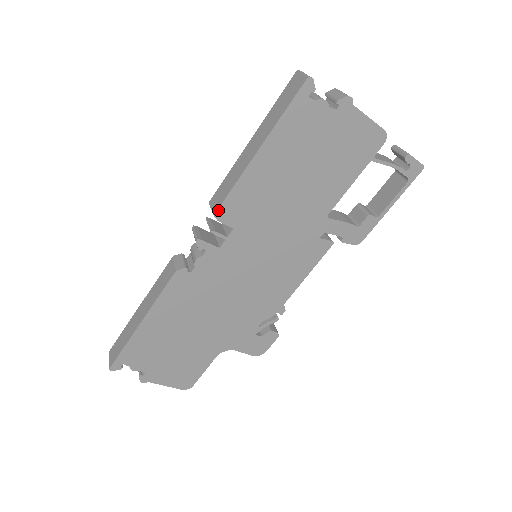
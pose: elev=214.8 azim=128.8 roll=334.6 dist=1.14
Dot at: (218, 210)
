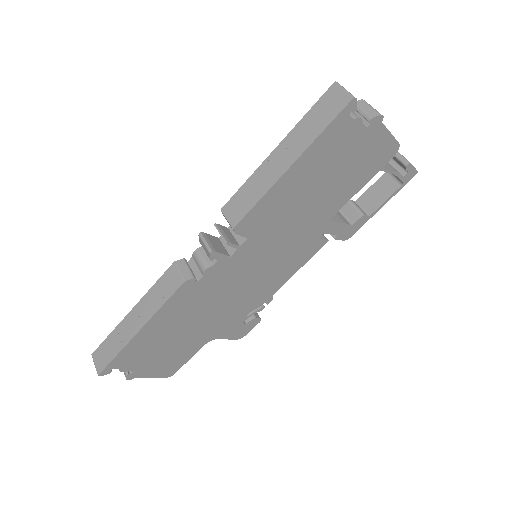
Dot at: (238, 224)
